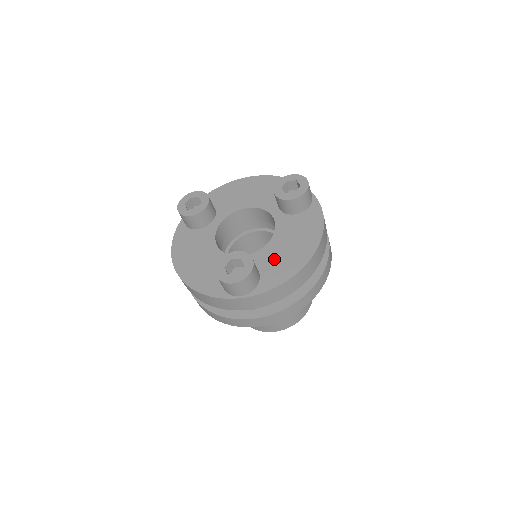
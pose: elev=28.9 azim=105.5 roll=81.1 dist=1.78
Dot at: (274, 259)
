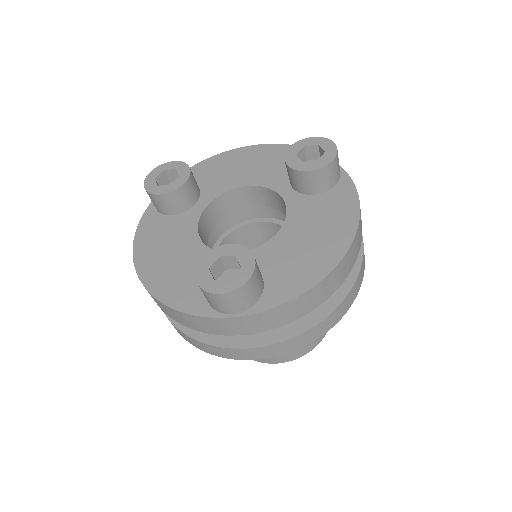
Dot at: (286, 258)
